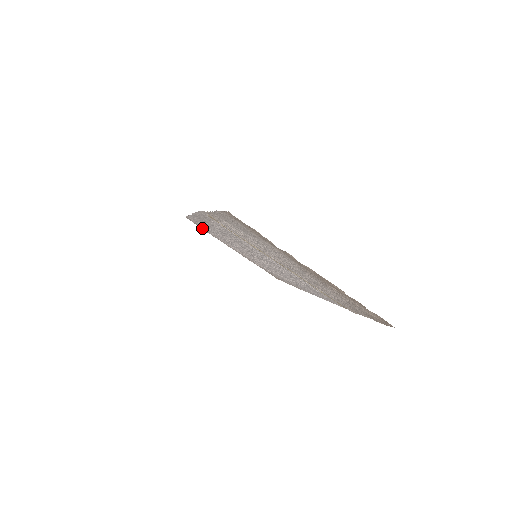
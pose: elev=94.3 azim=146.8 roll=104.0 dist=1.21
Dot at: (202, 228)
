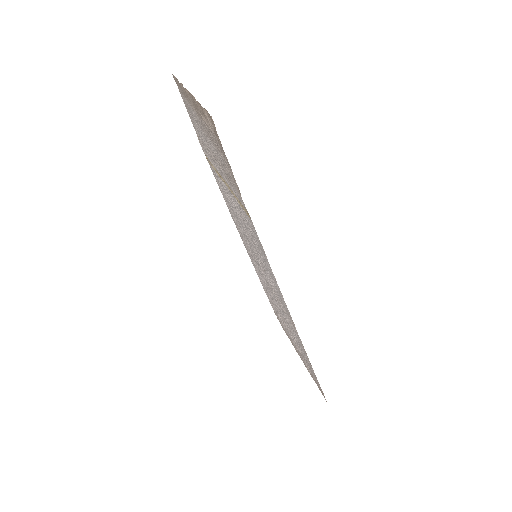
Dot at: occluded
